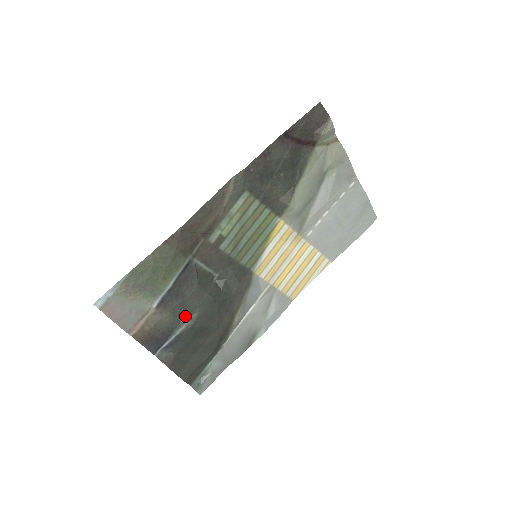
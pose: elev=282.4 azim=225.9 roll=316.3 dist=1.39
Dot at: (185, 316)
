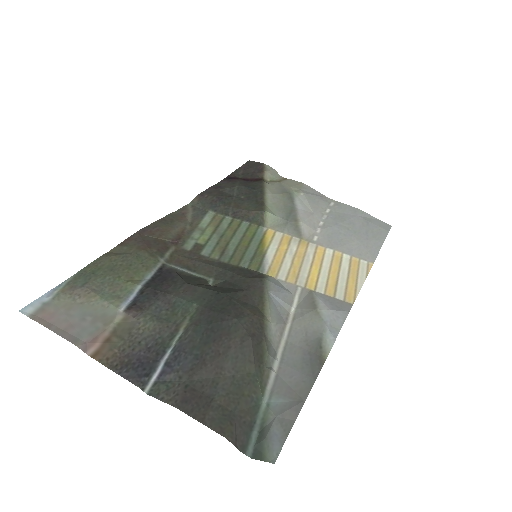
Dot at: (178, 319)
